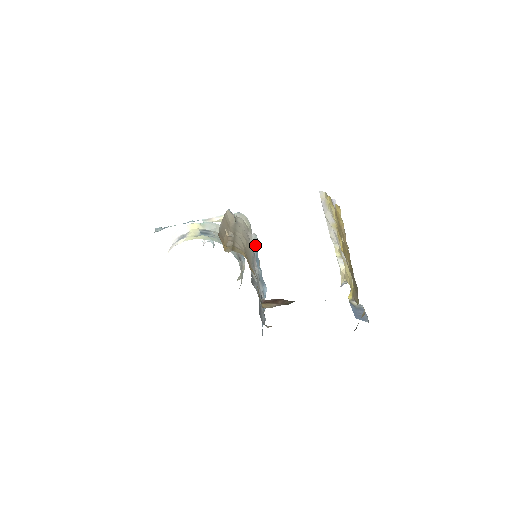
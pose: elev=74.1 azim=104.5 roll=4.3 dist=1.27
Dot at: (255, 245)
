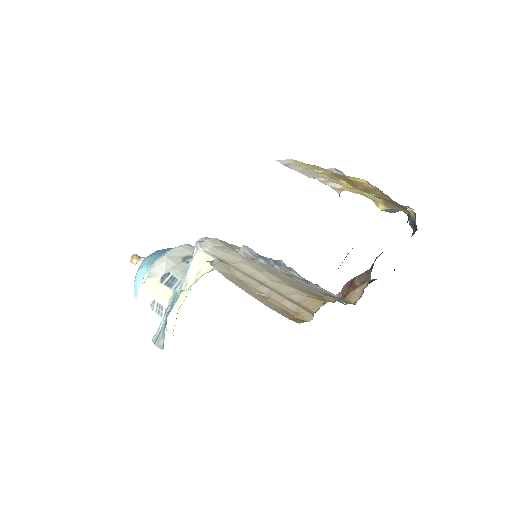
Dot at: (253, 254)
